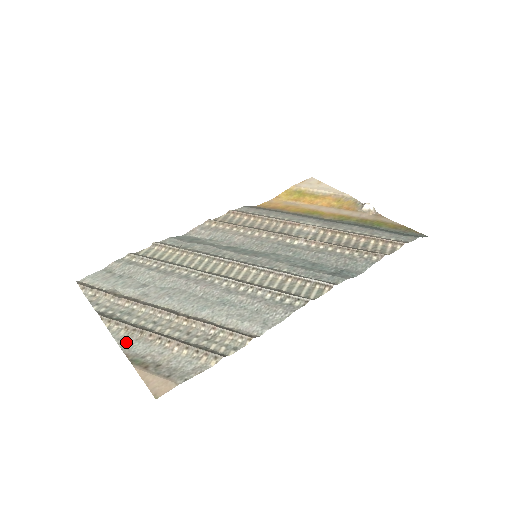
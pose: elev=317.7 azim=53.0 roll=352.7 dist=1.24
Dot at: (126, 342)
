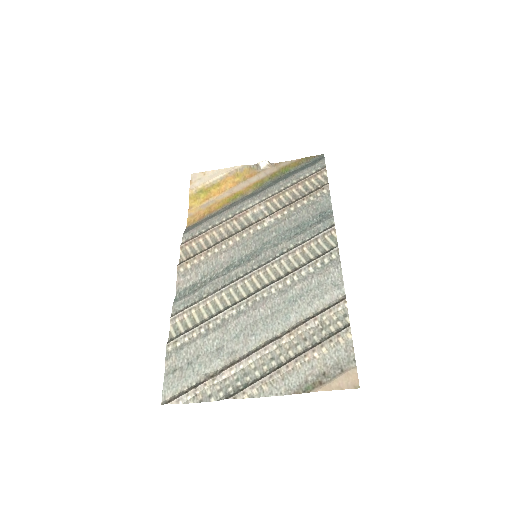
Dot at: (279, 389)
